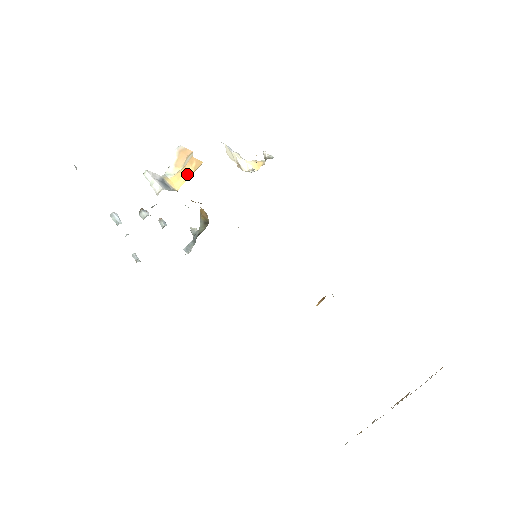
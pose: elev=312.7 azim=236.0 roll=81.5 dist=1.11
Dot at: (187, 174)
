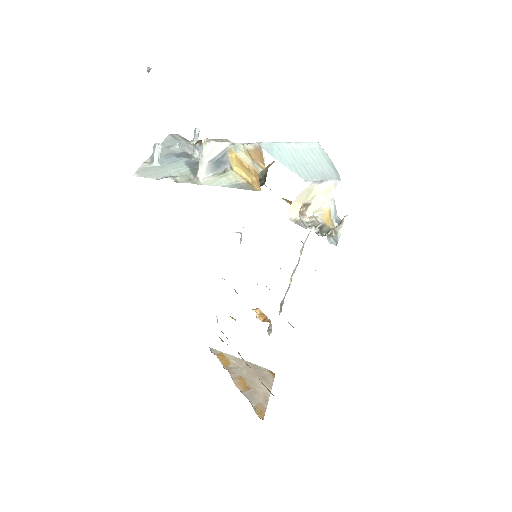
Dot at: (247, 173)
